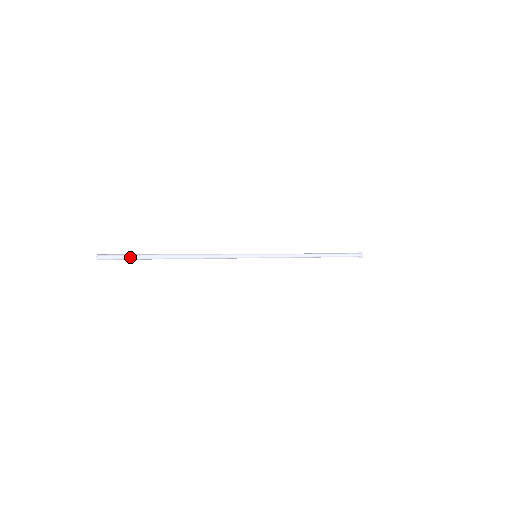
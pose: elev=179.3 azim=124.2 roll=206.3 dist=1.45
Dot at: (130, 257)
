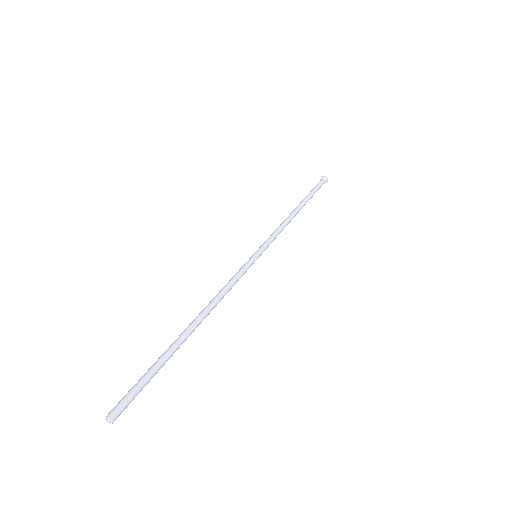
Dot at: (146, 384)
